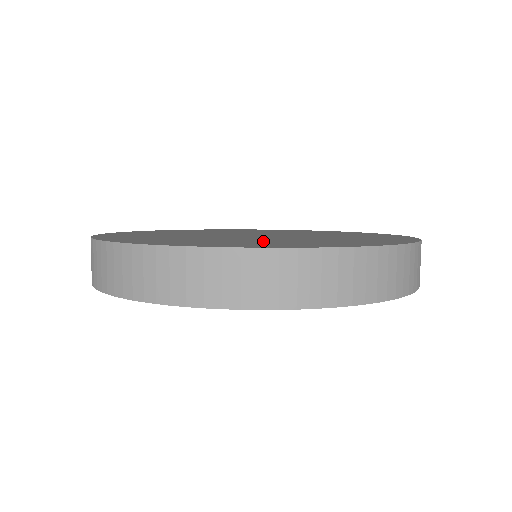
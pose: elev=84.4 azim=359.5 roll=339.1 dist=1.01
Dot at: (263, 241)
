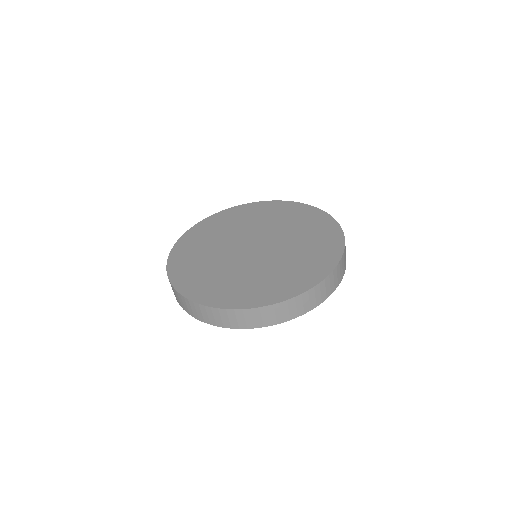
Dot at: (254, 281)
